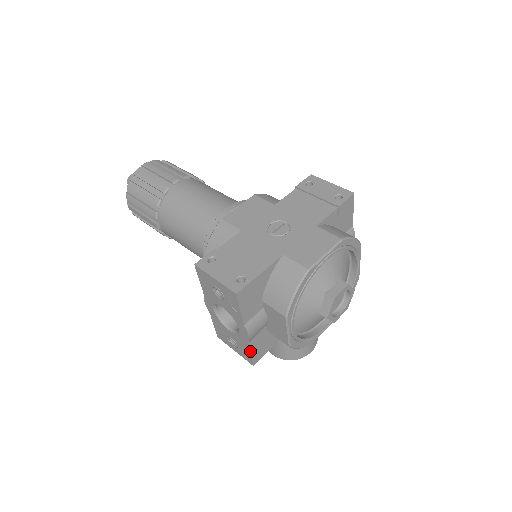
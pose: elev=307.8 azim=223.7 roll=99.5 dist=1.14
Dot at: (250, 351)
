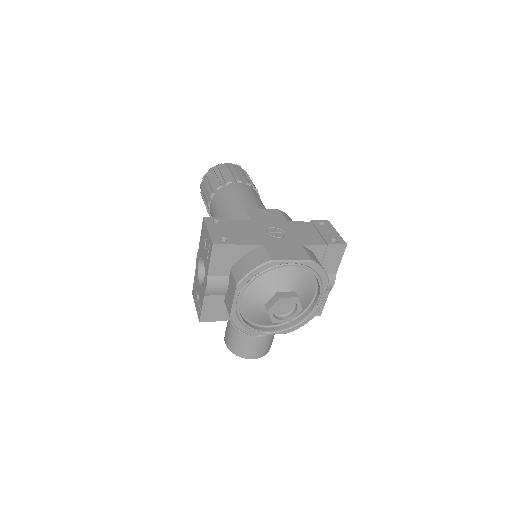
Dot at: (203, 305)
